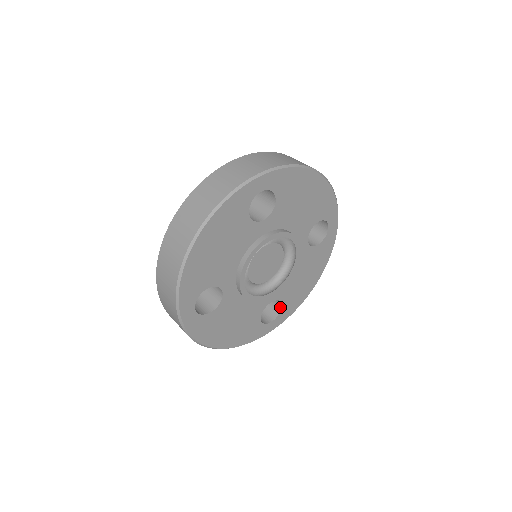
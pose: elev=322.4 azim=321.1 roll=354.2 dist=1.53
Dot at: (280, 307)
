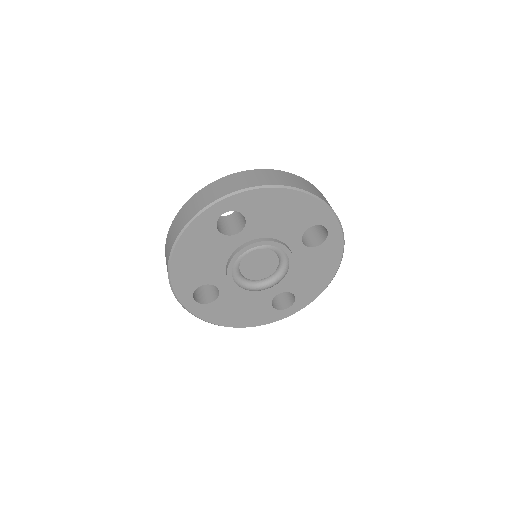
Dot at: (294, 296)
